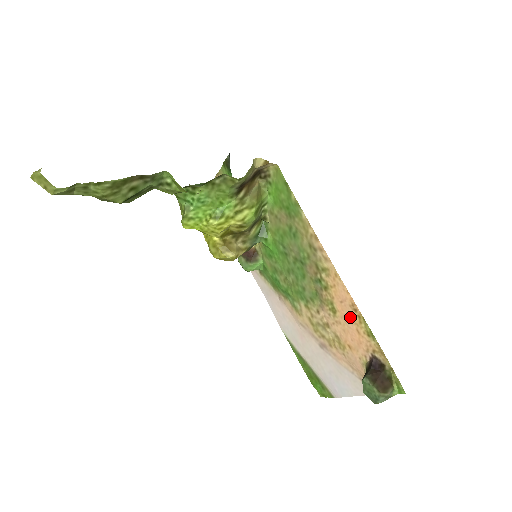
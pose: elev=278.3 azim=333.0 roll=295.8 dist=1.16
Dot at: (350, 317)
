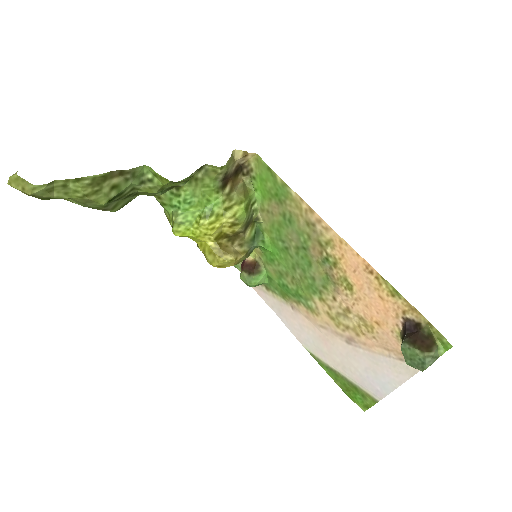
Dot at: (368, 284)
